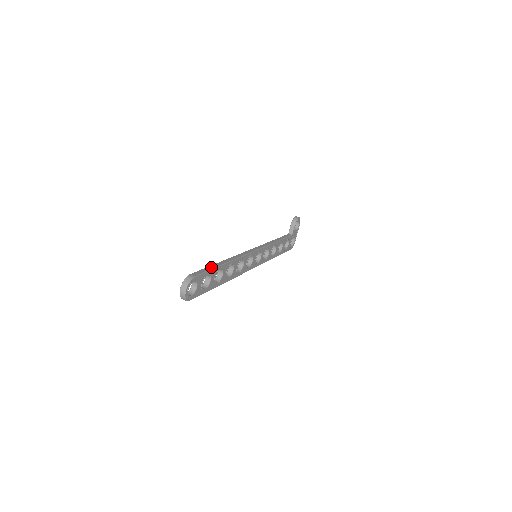
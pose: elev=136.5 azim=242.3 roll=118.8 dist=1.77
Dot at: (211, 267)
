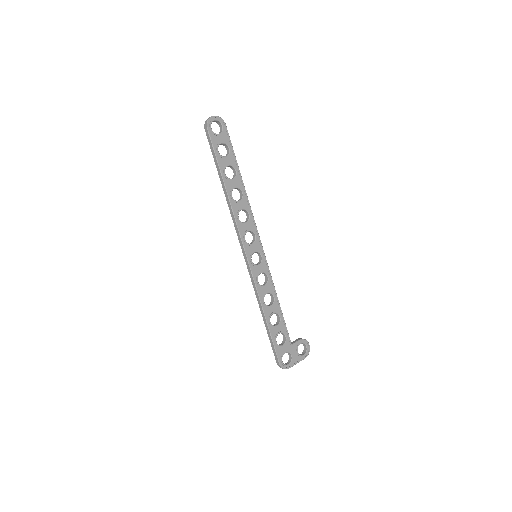
Dot at: (234, 156)
